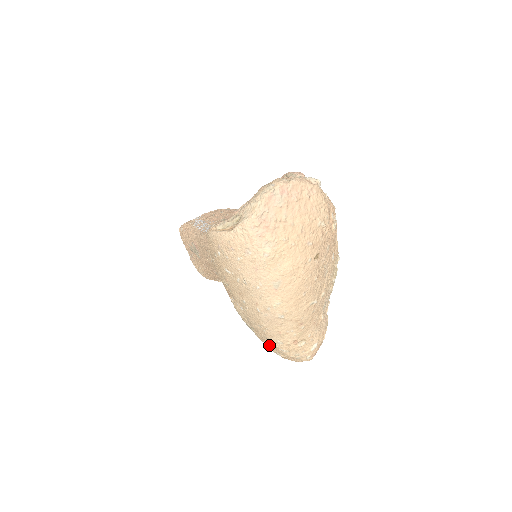
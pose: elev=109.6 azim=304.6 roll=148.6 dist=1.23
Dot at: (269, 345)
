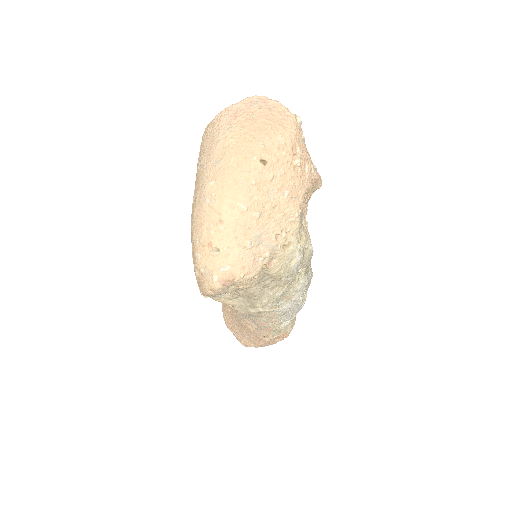
Dot at: (193, 257)
